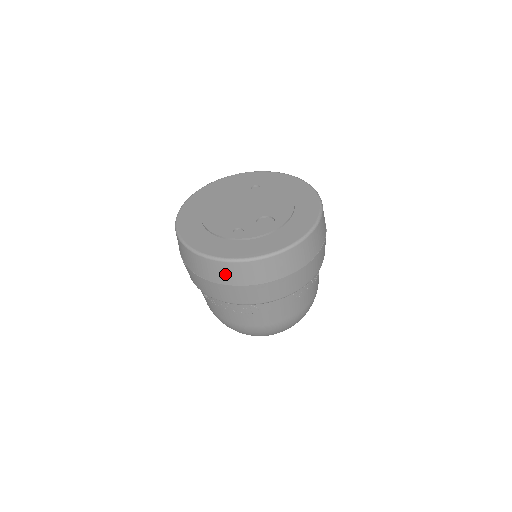
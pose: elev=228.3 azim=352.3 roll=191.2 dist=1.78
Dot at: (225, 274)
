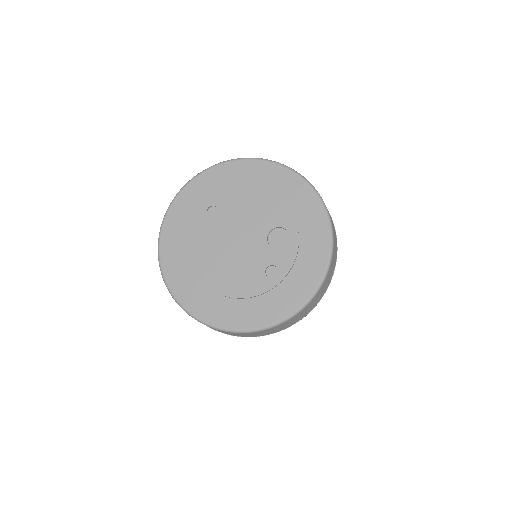
Dot at: (304, 313)
